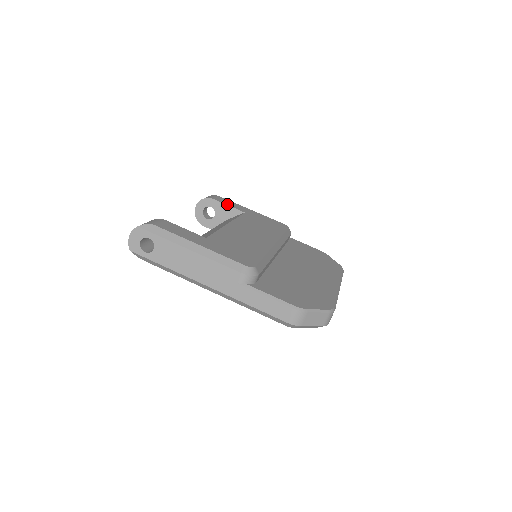
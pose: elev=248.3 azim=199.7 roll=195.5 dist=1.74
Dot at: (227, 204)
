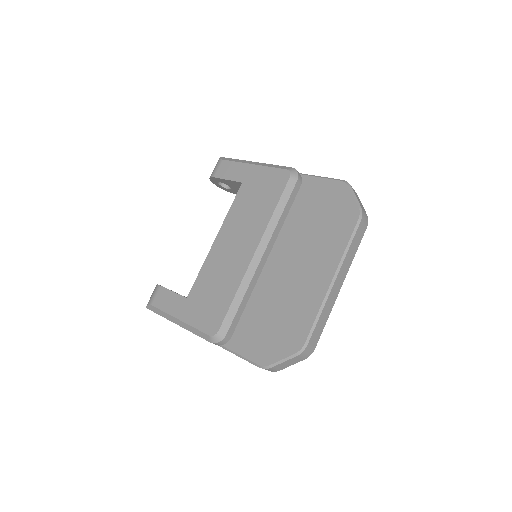
Dot at: (226, 177)
